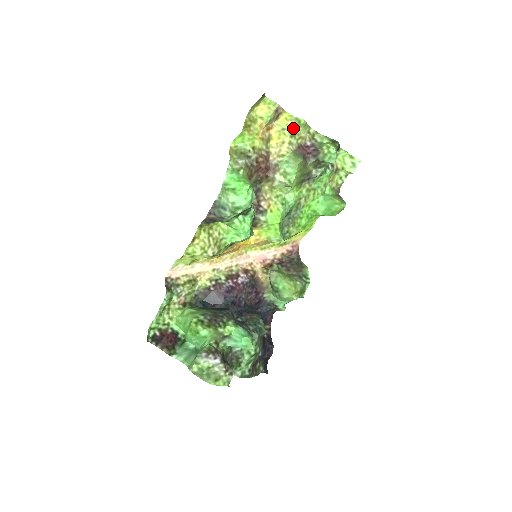
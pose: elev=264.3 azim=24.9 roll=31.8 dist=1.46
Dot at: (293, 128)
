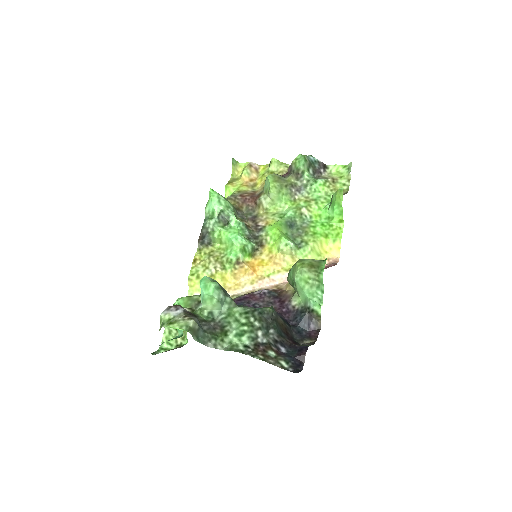
Dot at: (270, 169)
